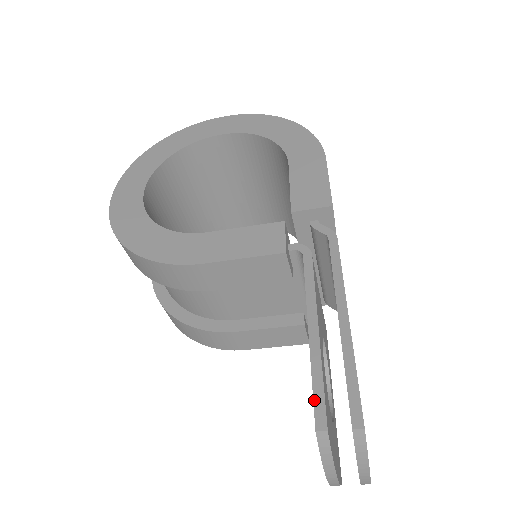
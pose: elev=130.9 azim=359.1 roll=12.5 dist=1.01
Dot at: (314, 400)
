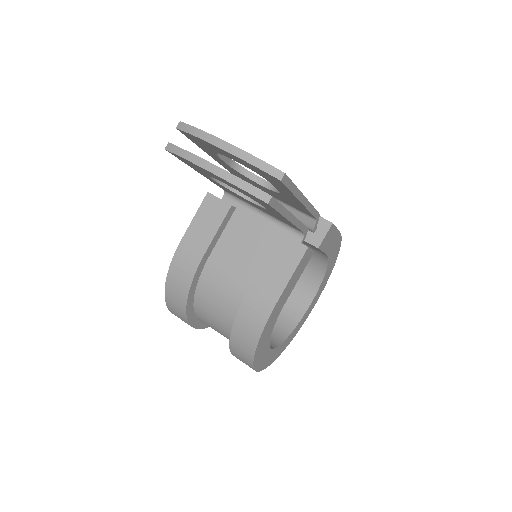
Dot at: (175, 156)
